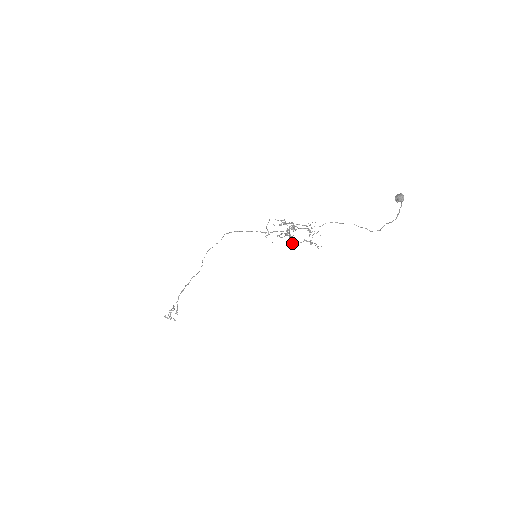
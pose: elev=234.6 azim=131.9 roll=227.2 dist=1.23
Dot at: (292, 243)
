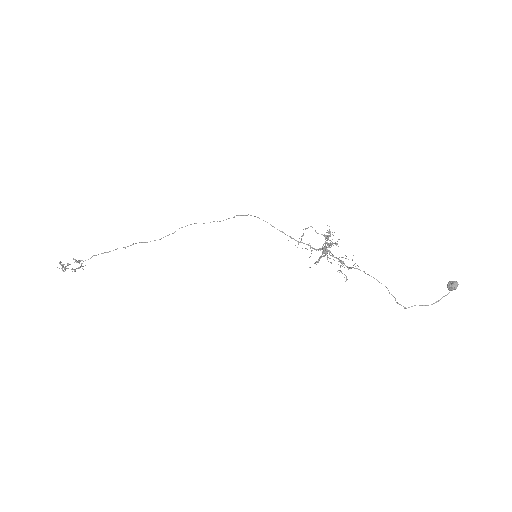
Dot at: (327, 257)
